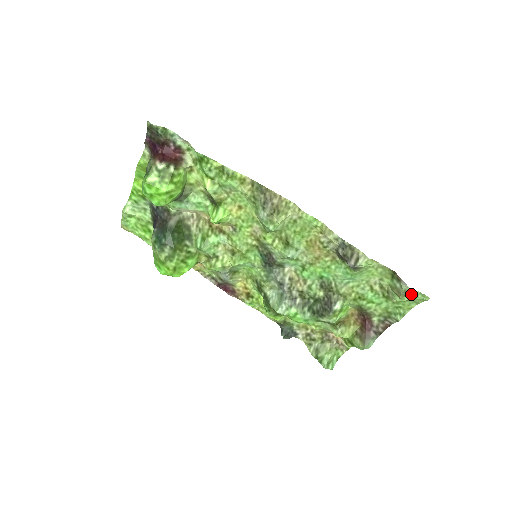
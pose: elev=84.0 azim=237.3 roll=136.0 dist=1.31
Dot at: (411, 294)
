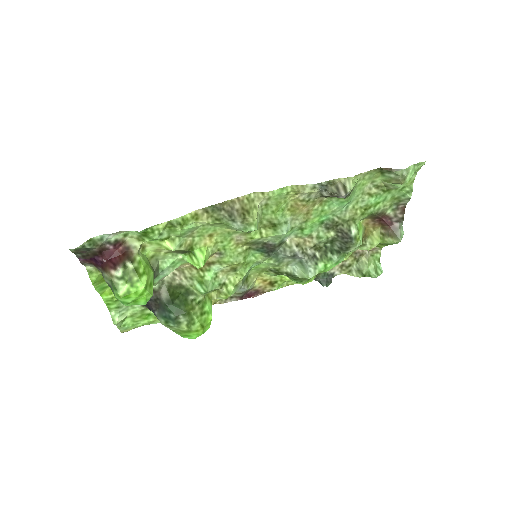
Dot at: (408, 173)
